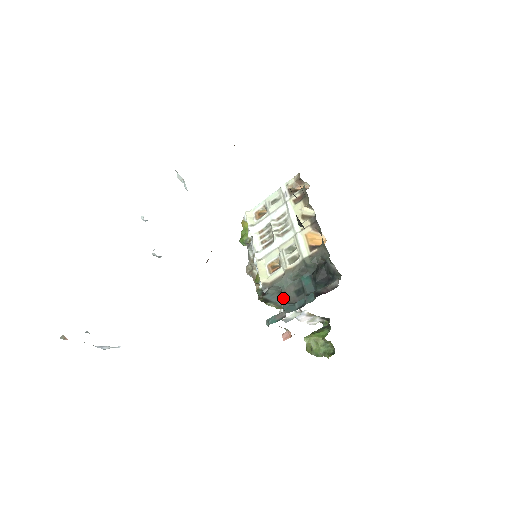
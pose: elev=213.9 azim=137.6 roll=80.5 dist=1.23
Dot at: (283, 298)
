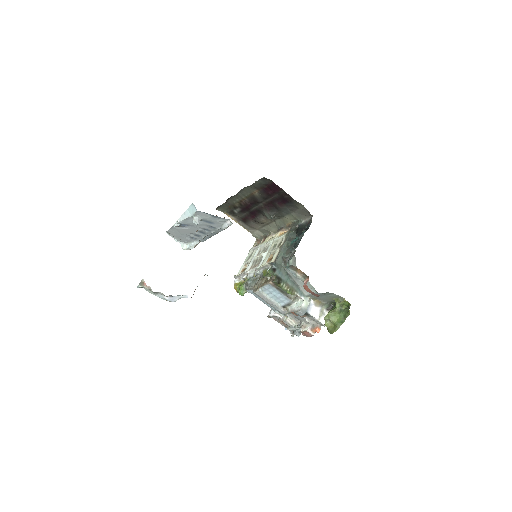
Dot at: occluded
